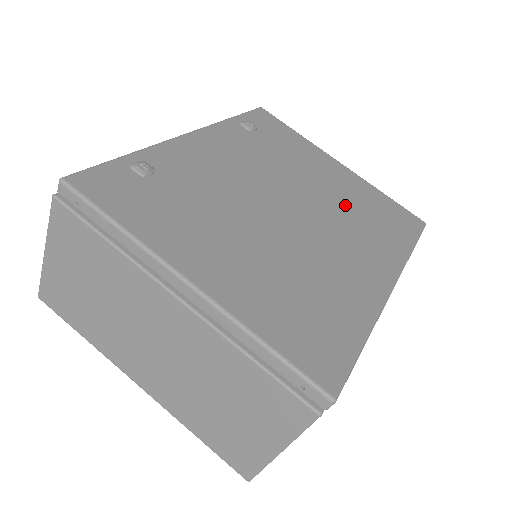
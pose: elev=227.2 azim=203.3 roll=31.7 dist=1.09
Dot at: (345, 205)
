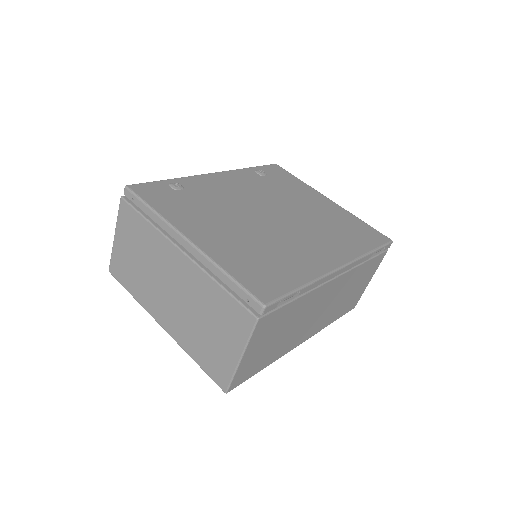
Dot at: (321, 221)
